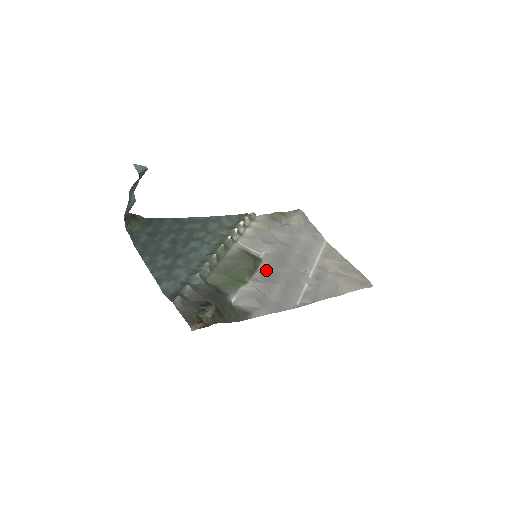
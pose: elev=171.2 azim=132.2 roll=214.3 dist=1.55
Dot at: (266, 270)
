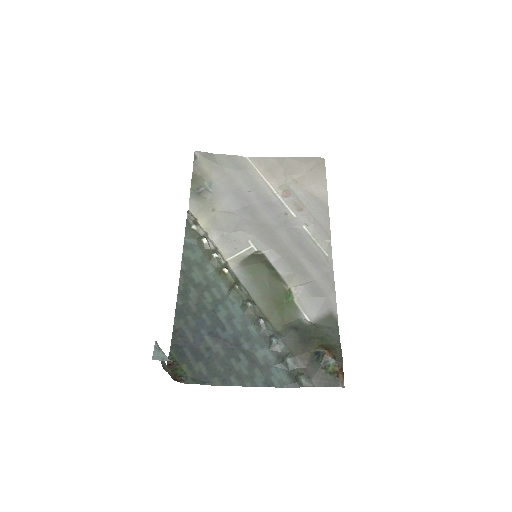
Dot at: (277, 258)
